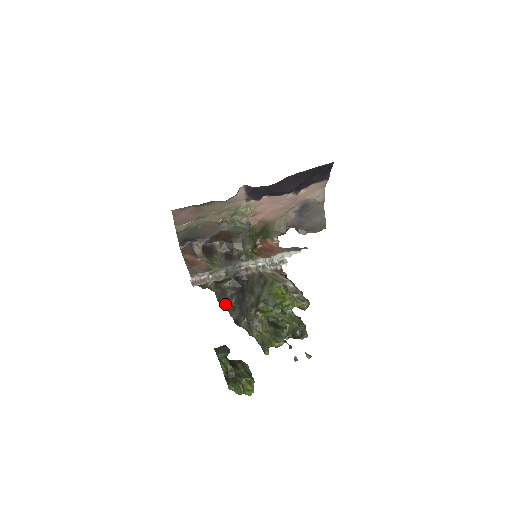
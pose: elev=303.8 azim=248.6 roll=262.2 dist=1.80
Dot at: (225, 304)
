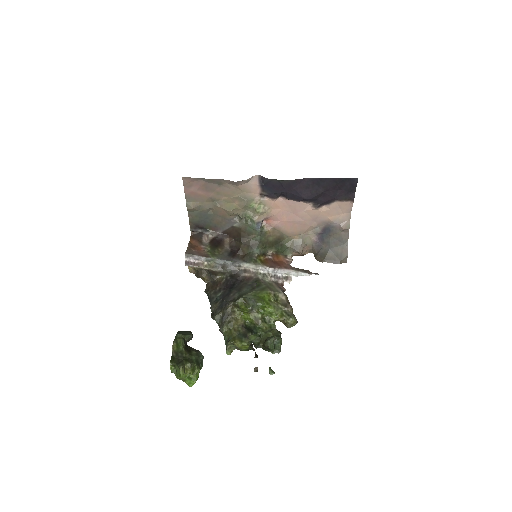
Dot at: (210, 296)
